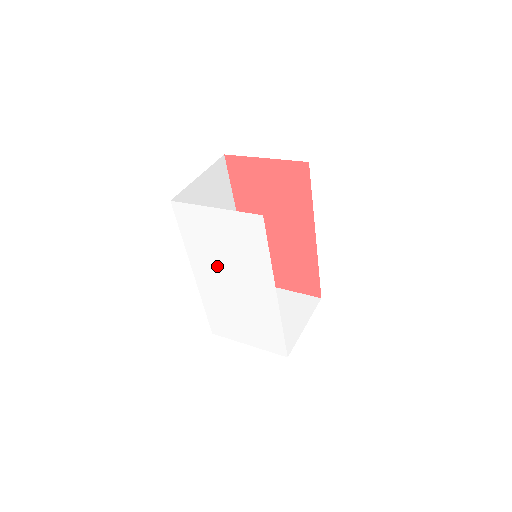
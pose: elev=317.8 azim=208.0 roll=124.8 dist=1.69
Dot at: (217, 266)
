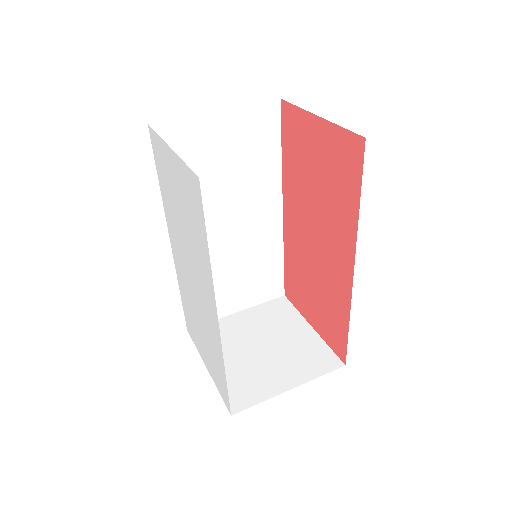
Dot at: (180, 241)
